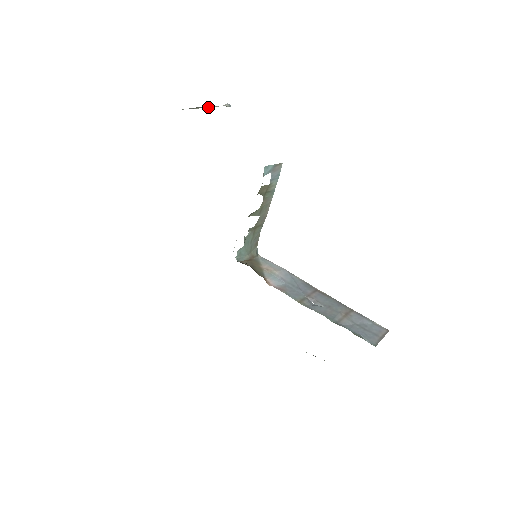
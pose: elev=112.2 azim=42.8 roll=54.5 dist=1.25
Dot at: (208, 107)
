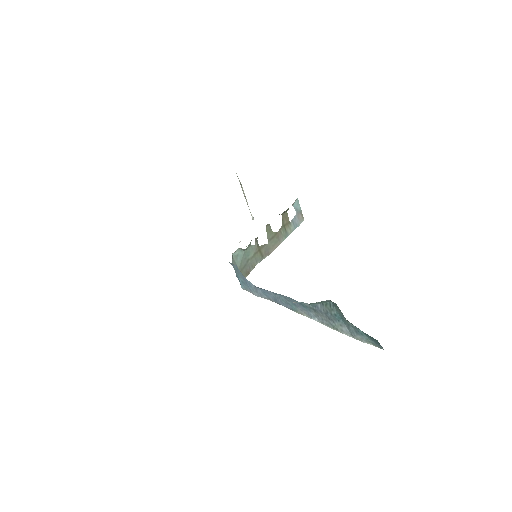
Dot at: (245, 198)
